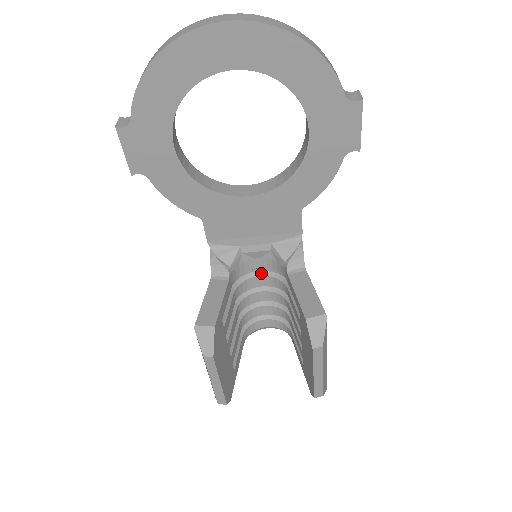
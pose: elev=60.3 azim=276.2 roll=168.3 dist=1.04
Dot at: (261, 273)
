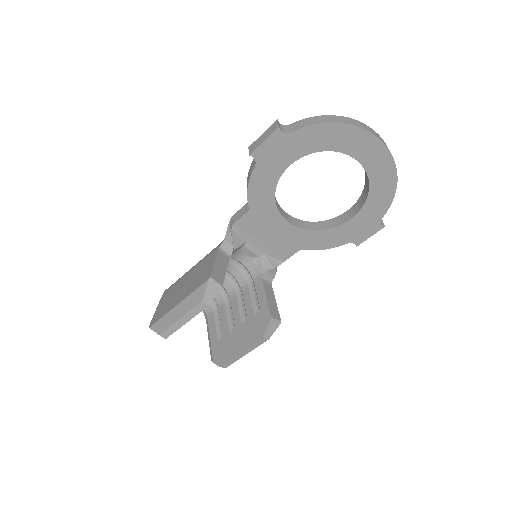
Dot at: (235, 264)
